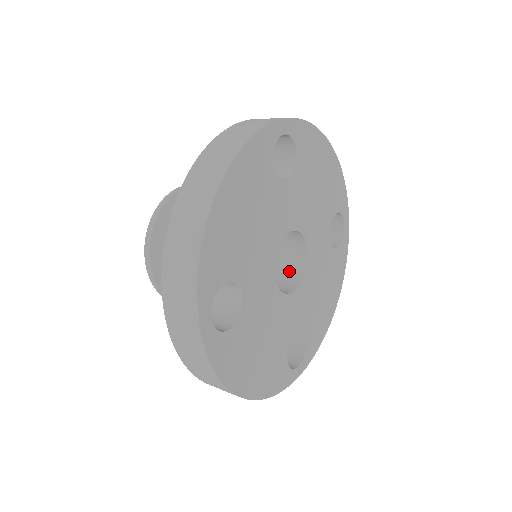
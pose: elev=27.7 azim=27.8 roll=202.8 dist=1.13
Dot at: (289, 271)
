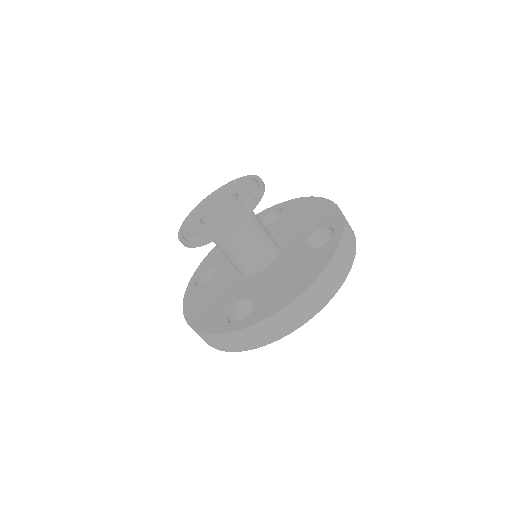
Dot at: occluded
